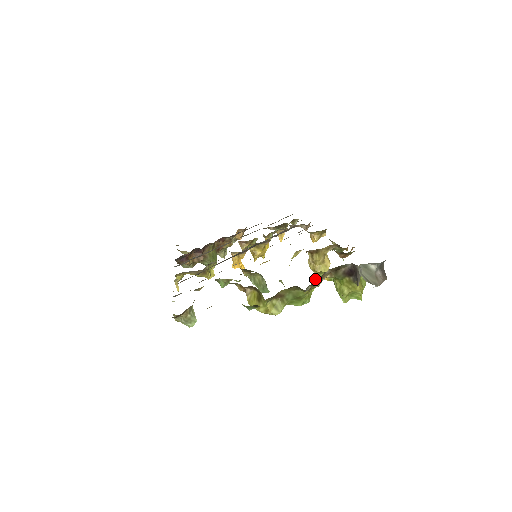
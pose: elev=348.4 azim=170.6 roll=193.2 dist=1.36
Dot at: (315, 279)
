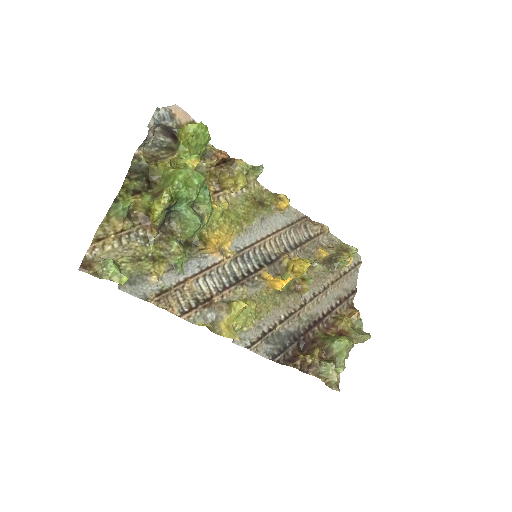
Dot at: (178, 168)
